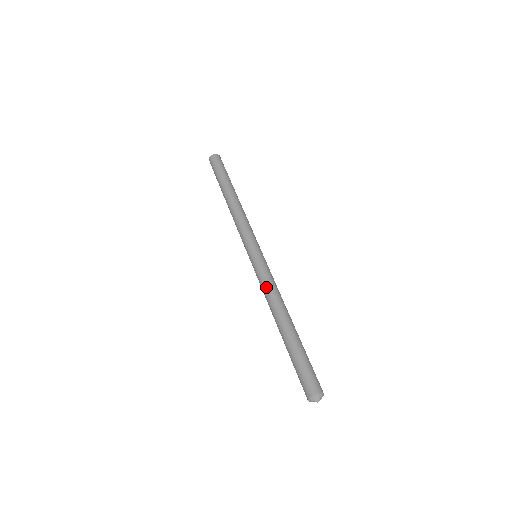
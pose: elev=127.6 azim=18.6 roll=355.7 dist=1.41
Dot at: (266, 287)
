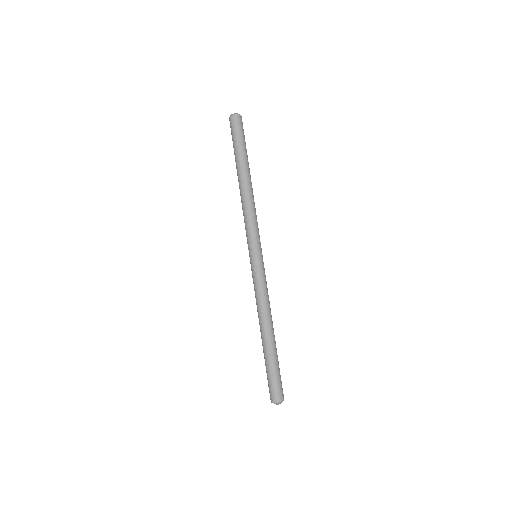
Dot at: (263, 295)
